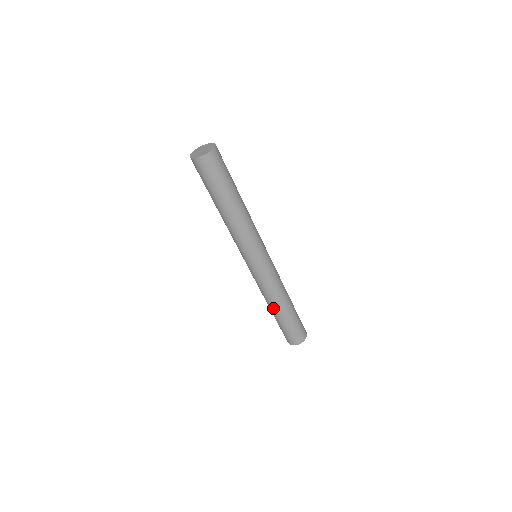
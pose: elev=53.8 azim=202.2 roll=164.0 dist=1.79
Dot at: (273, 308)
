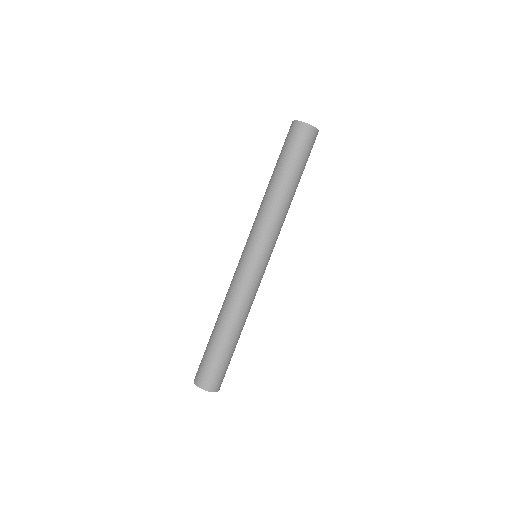
Dot at: (223, 322)
